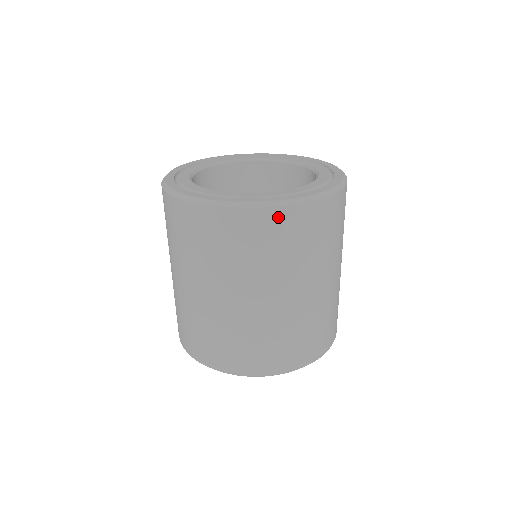
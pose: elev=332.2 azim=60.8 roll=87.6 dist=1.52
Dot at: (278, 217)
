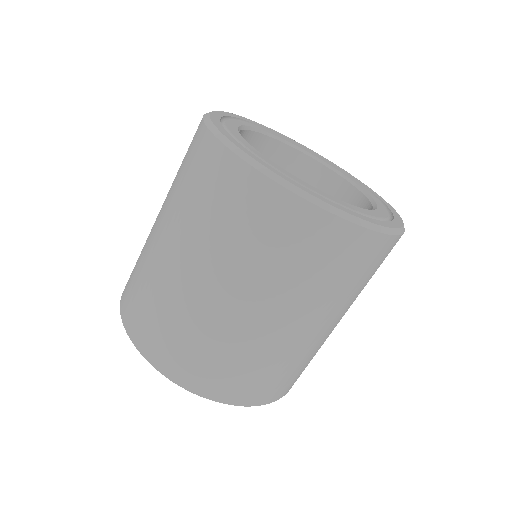
Dot at: (320, 224)
